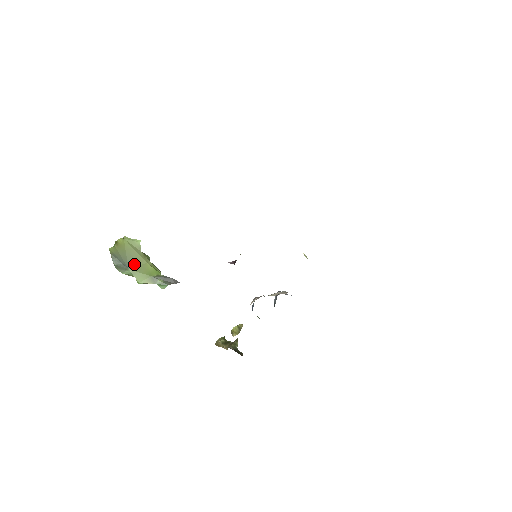
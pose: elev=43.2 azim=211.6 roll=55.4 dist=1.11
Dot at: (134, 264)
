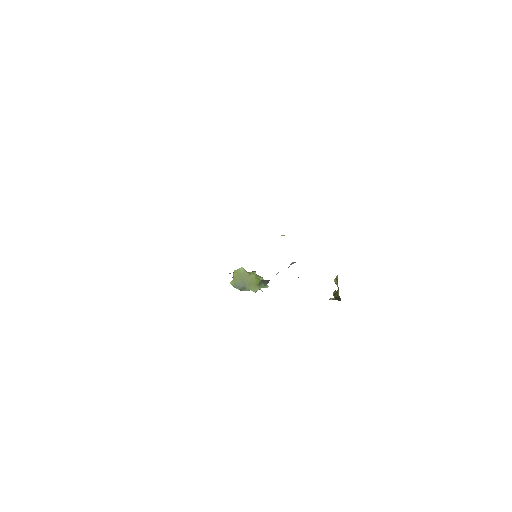
Dot at: (247, 283)
